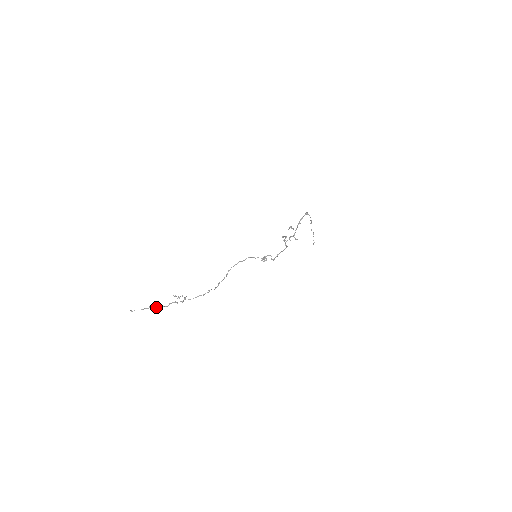
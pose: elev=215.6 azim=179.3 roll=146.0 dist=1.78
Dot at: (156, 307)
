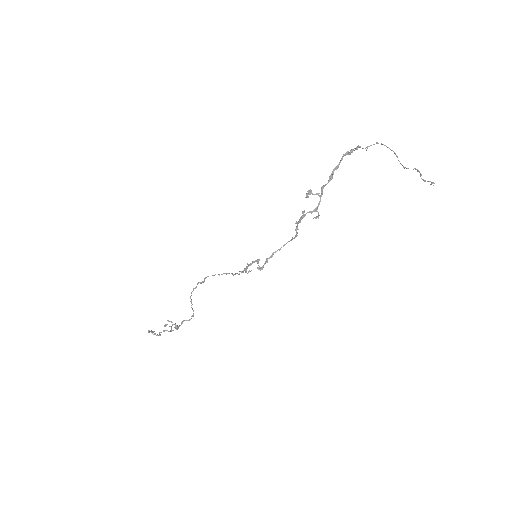
Dot at: (155, 334)
